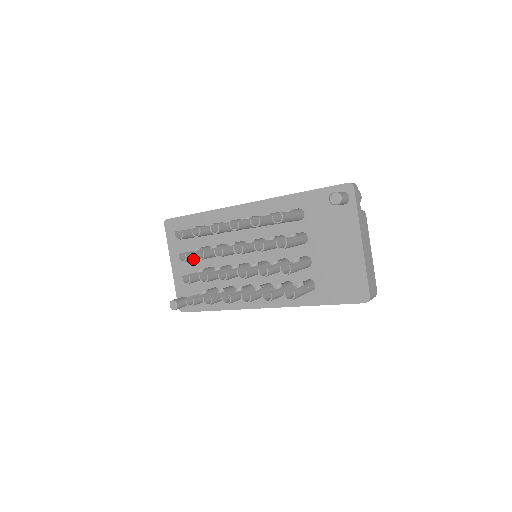
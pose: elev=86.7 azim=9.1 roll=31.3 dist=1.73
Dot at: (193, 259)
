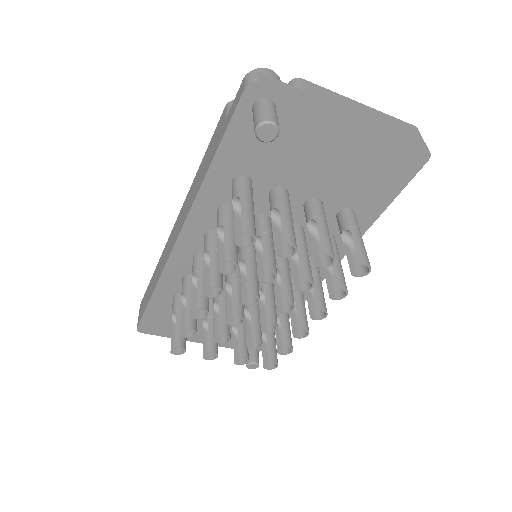
Dot at: occluded
